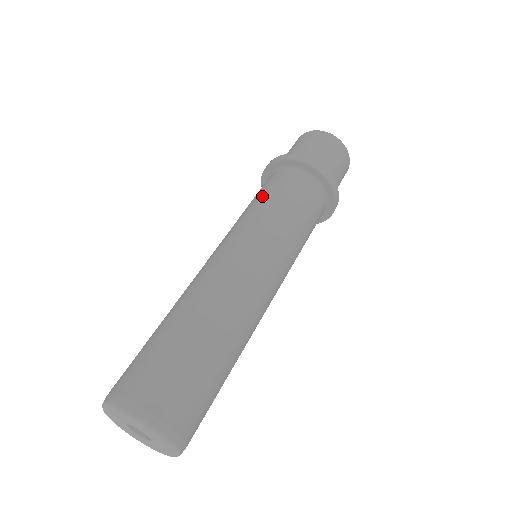
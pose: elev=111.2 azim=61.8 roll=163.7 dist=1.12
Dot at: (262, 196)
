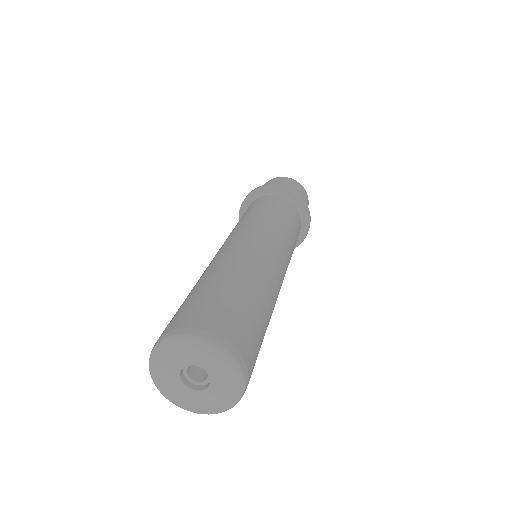
Dot at: (252, 210)
